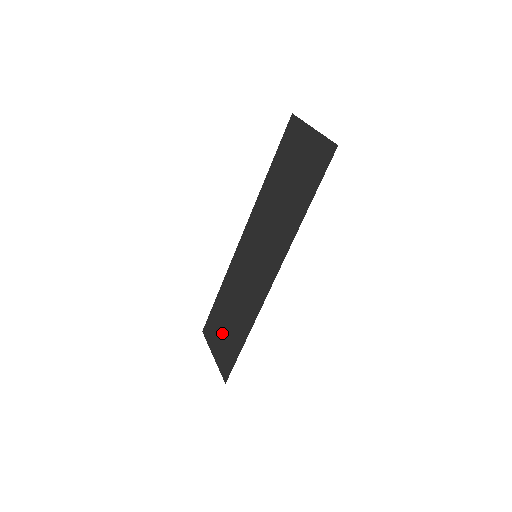
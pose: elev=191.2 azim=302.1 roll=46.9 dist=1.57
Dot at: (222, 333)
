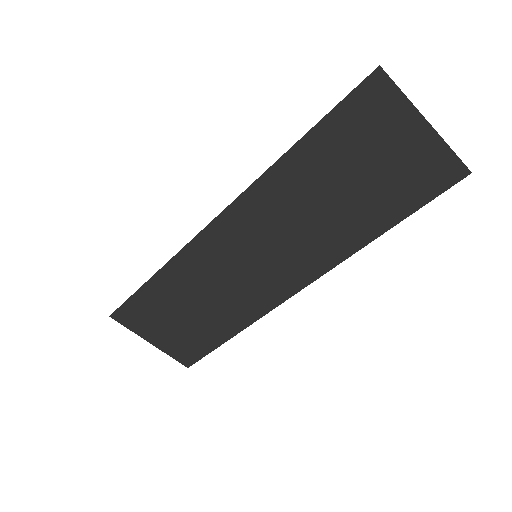
Dot at: (171, 325)
